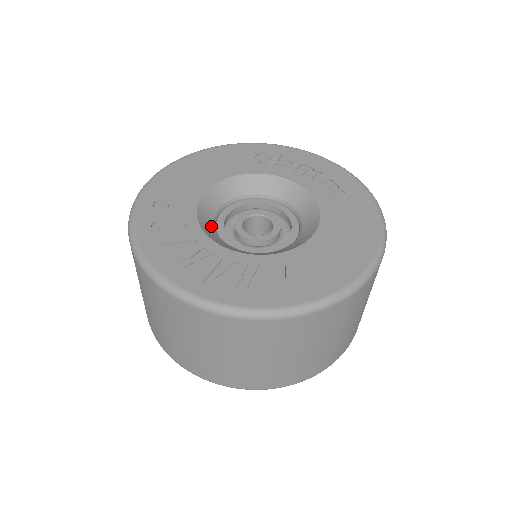
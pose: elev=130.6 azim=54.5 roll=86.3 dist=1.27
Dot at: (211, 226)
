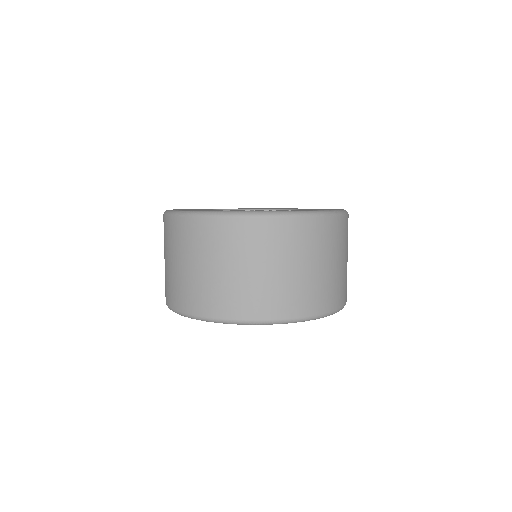
Dot at: occluded
